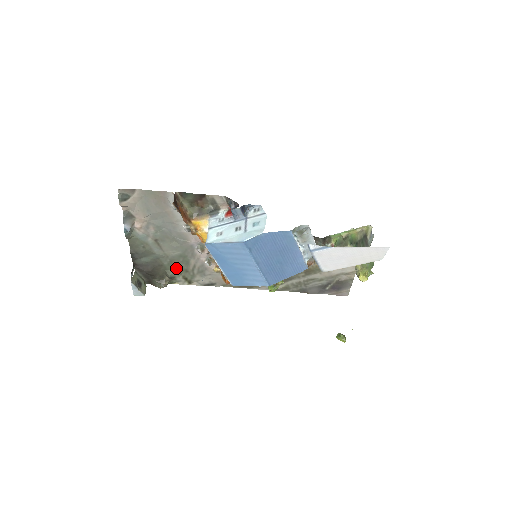
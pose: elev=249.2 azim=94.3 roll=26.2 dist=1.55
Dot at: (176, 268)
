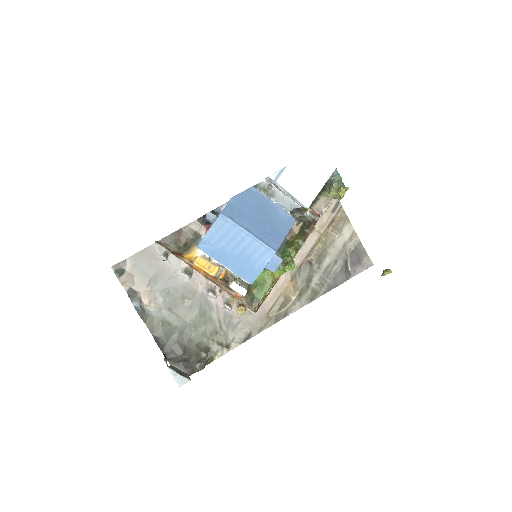
Dot at: (205, 335)
